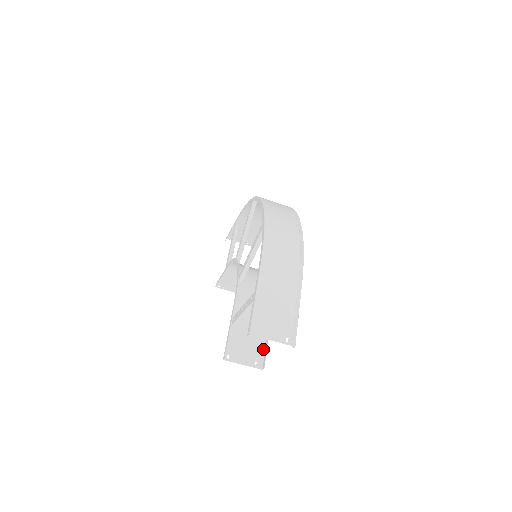
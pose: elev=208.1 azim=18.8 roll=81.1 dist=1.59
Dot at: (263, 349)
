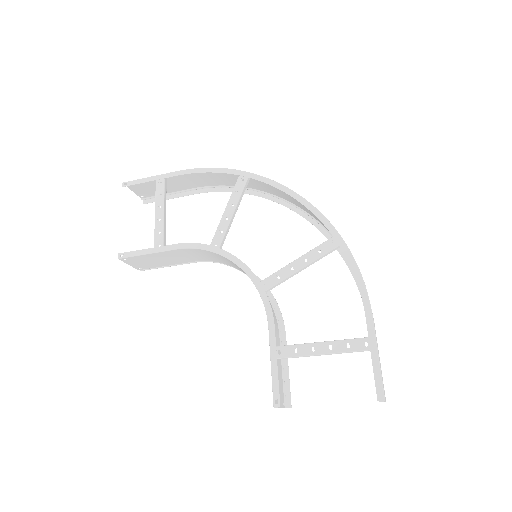
Dot at: (285, 383)
